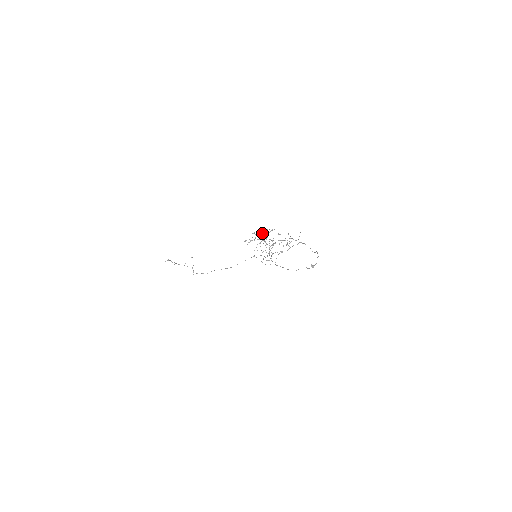
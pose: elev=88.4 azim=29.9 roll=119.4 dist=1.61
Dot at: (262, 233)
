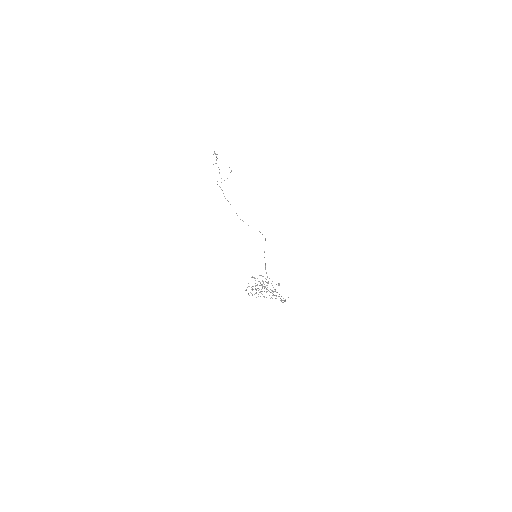
Dot at: occluded
